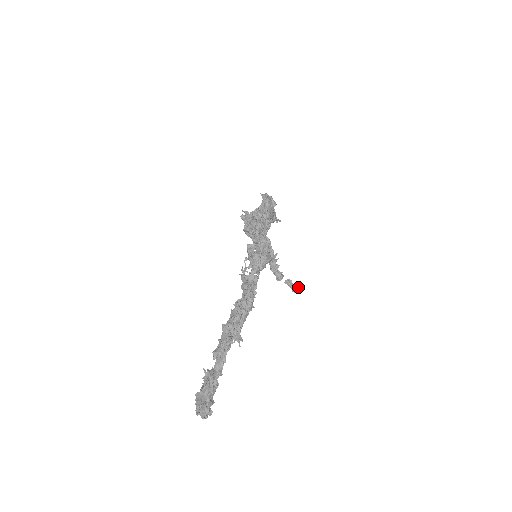
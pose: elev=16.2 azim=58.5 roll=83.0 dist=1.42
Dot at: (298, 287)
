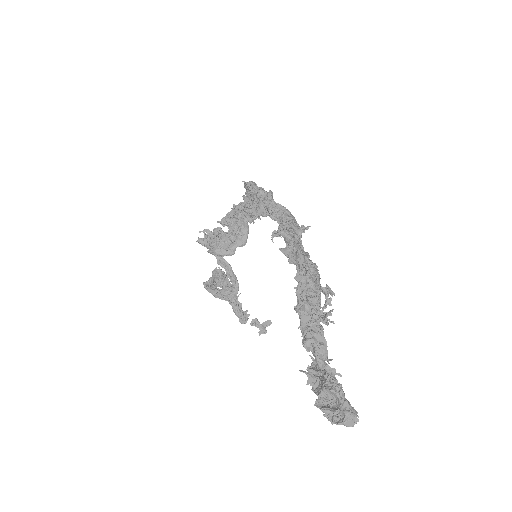
Dot at: (267, 325)
